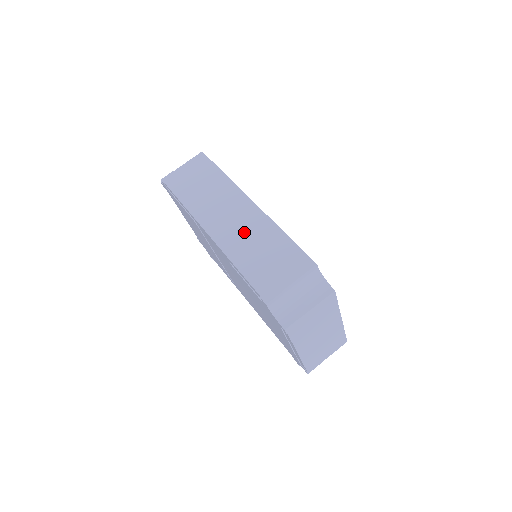
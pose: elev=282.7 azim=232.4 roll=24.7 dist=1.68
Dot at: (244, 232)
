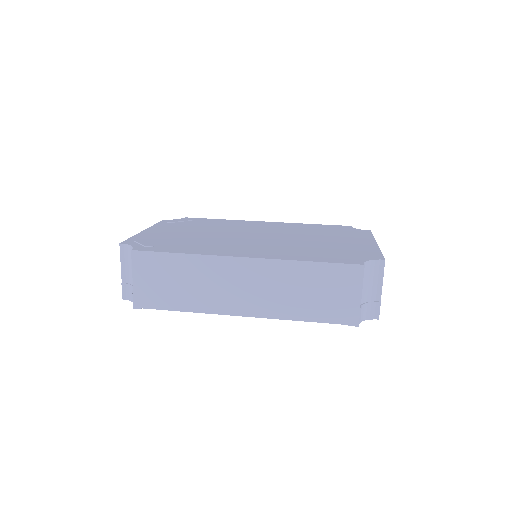
Dot at: (272, 290)
